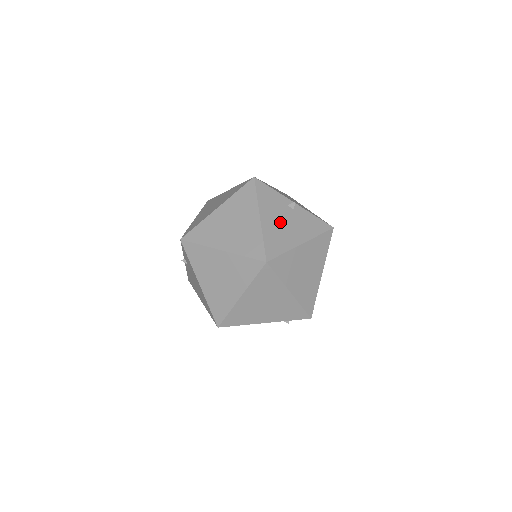
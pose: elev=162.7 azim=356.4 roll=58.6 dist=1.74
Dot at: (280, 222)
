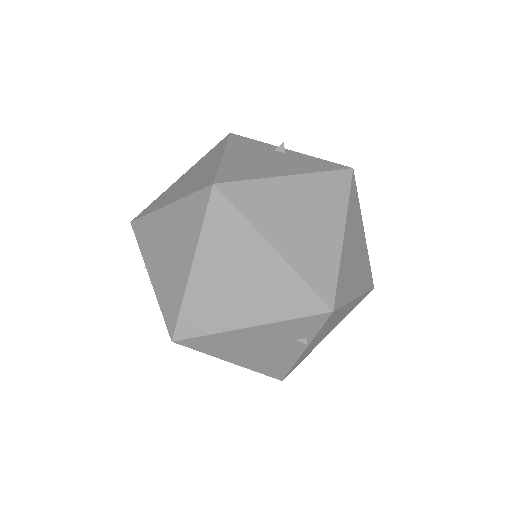
Dot at: (256, 159)
